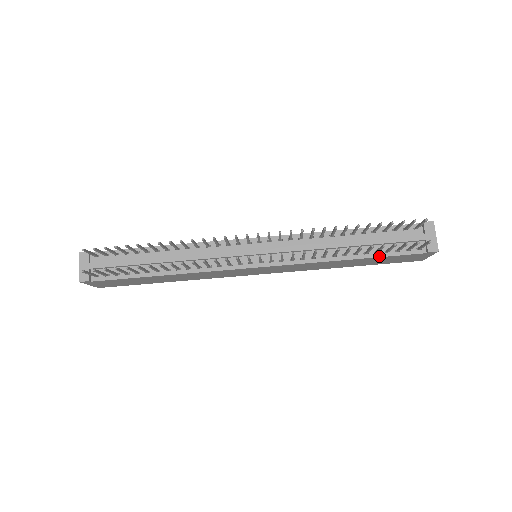
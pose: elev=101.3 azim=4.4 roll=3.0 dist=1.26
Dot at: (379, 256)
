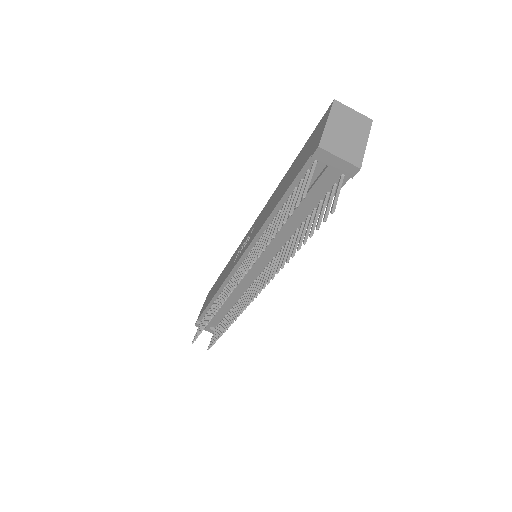
Dot at: (320, 211)
